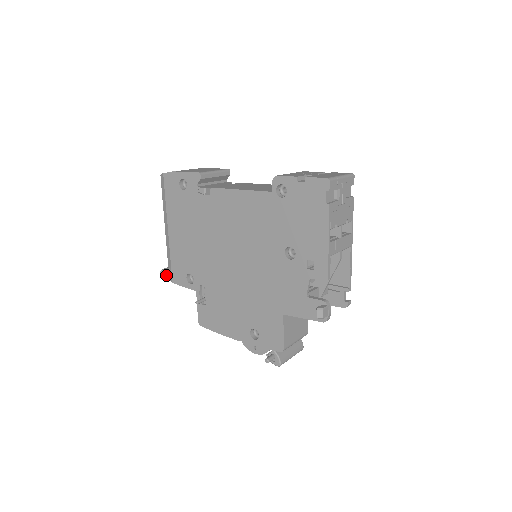
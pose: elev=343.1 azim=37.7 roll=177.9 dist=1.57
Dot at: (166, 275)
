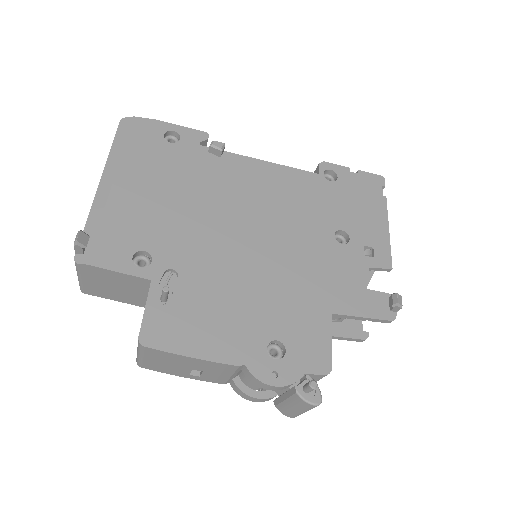
Dot at: (86, 243)
